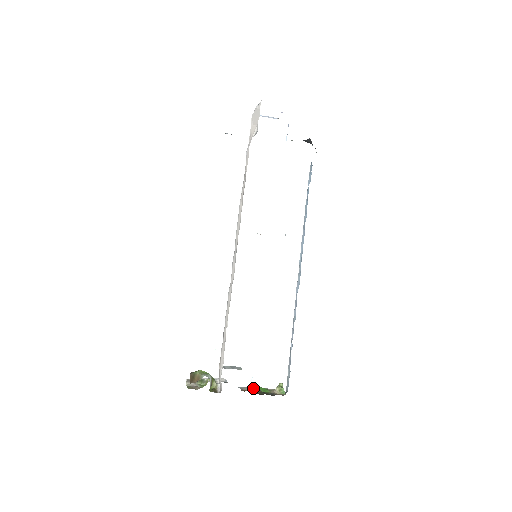
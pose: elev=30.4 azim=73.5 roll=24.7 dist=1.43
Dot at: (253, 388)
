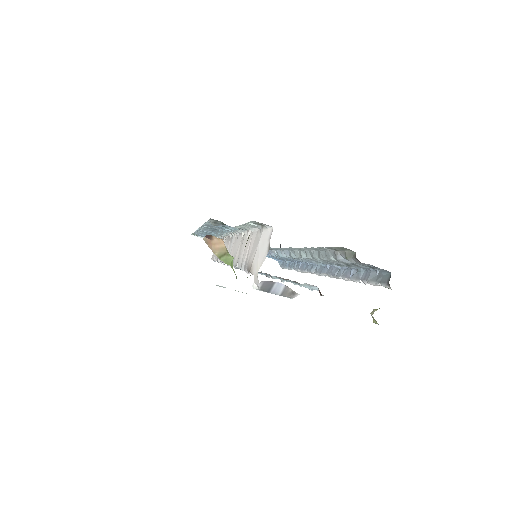
Dot at: occluded
